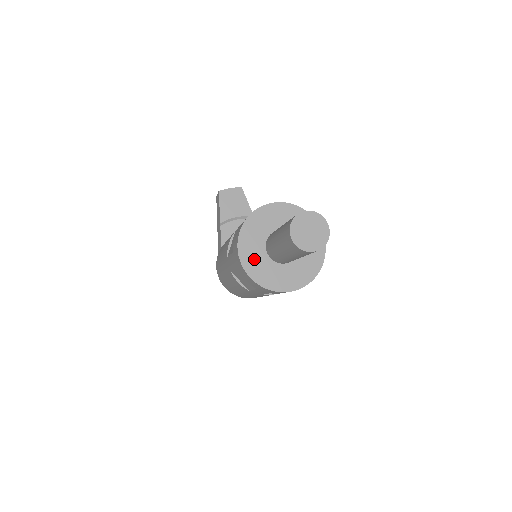
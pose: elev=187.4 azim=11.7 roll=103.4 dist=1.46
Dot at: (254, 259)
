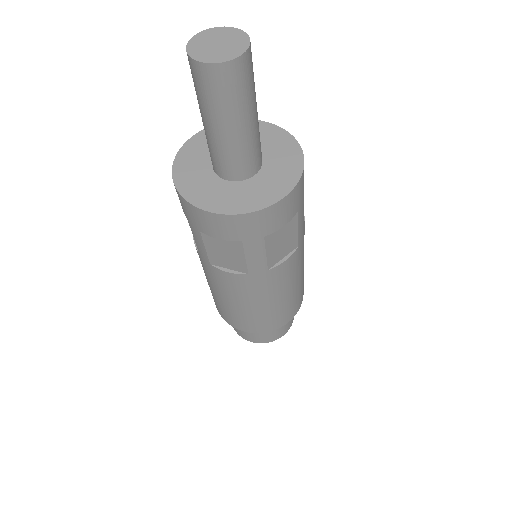
Dot at: (193, 161)
